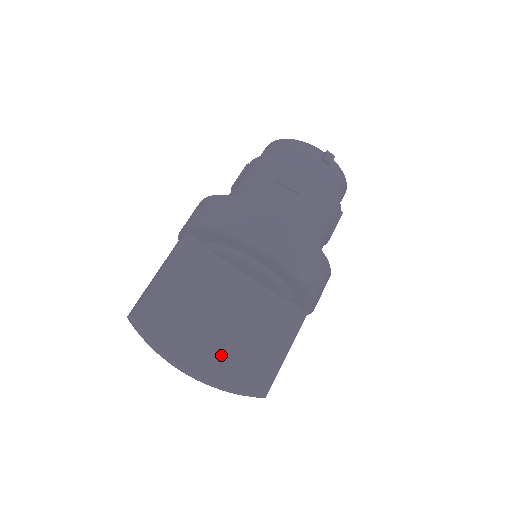
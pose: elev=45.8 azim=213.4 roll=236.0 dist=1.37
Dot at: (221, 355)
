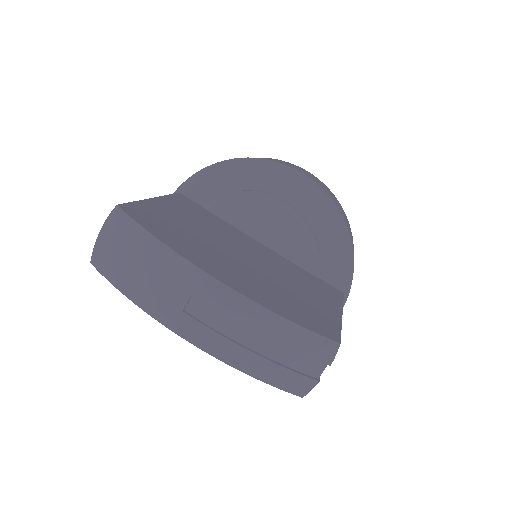
Dot at: (255, 282)
